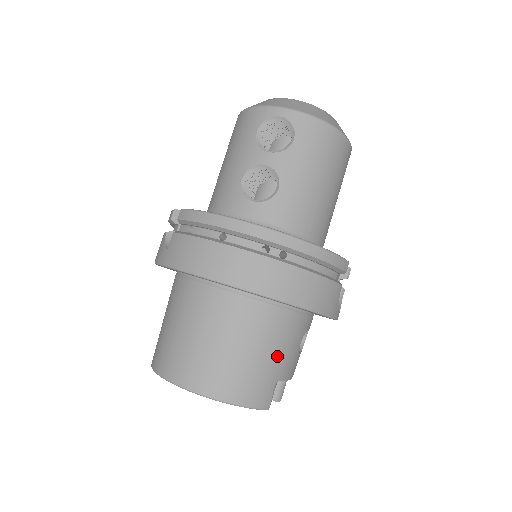
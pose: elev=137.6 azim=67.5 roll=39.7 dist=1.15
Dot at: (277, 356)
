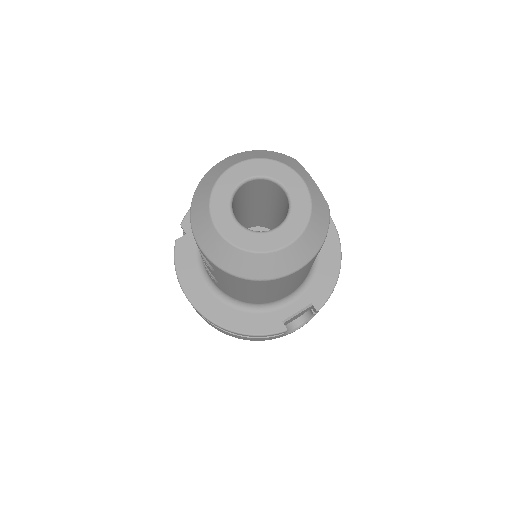
Dot at: occluded
